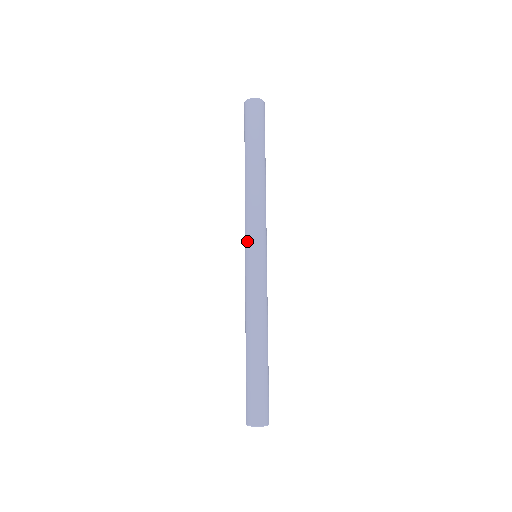
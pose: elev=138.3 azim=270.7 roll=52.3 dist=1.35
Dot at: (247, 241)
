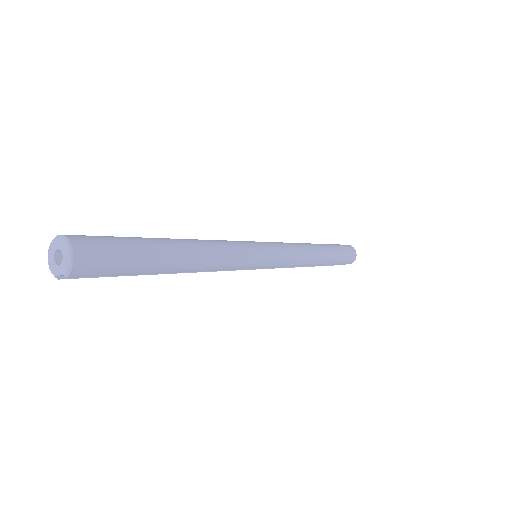
Dot at: occluded
